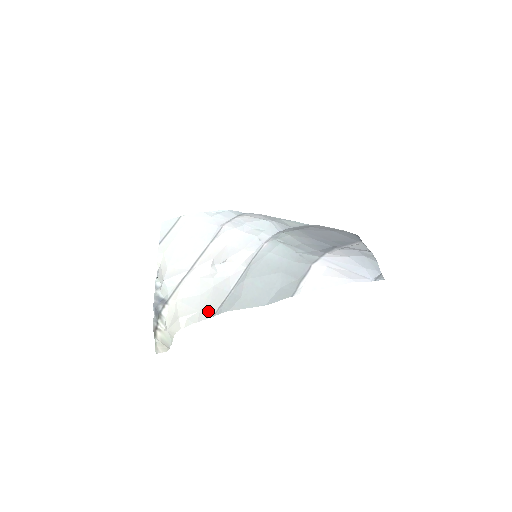
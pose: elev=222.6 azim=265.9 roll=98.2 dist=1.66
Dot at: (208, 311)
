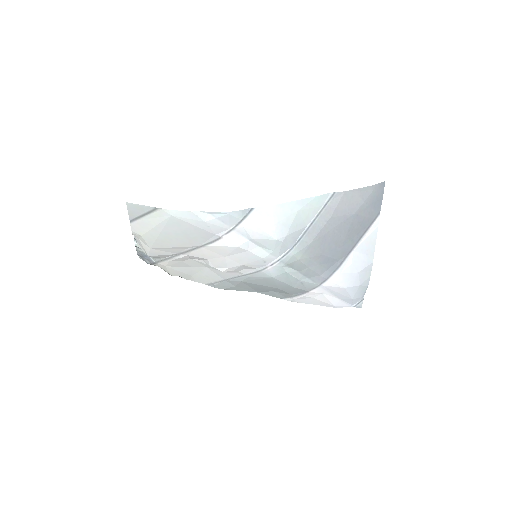
Dot at: (201, 280)
